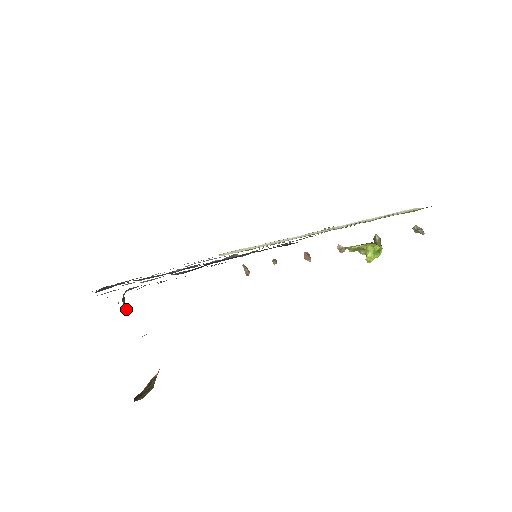
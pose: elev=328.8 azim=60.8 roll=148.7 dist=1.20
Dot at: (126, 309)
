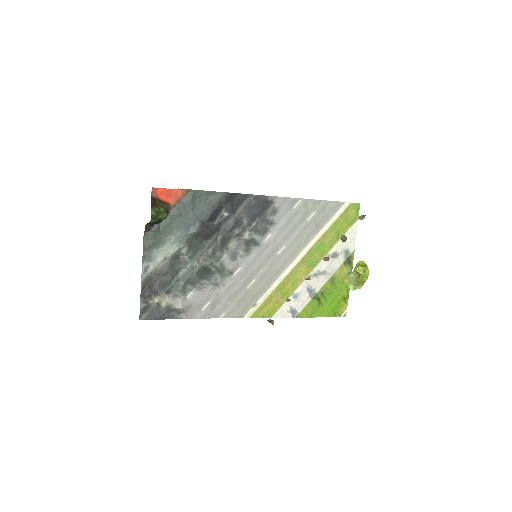
Dot at: occluded
